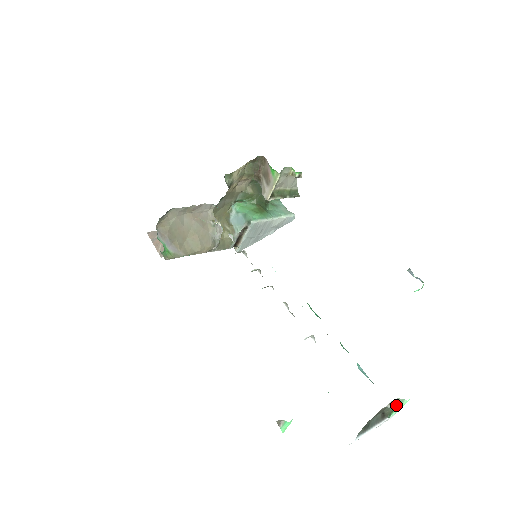
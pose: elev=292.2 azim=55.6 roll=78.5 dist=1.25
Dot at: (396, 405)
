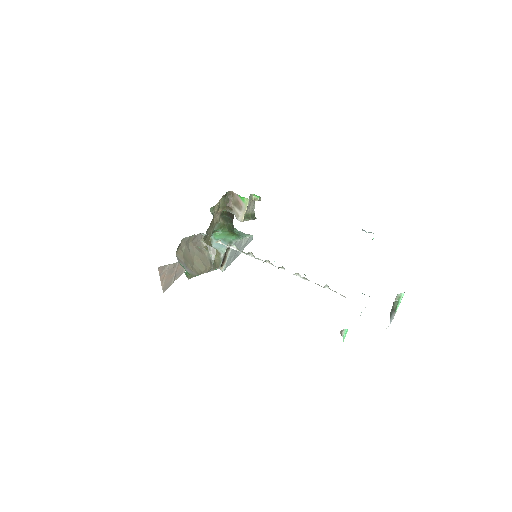
Dot at: (398, 300)
